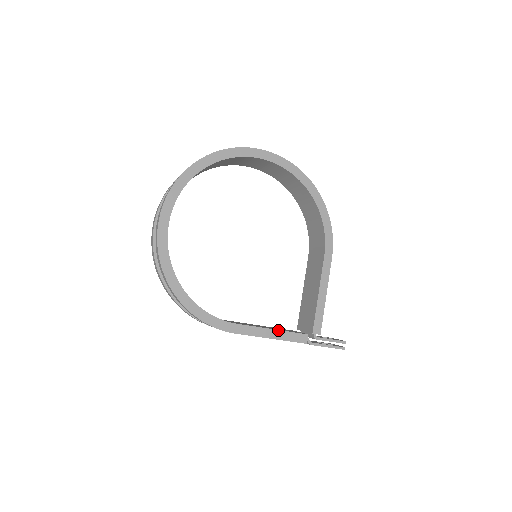
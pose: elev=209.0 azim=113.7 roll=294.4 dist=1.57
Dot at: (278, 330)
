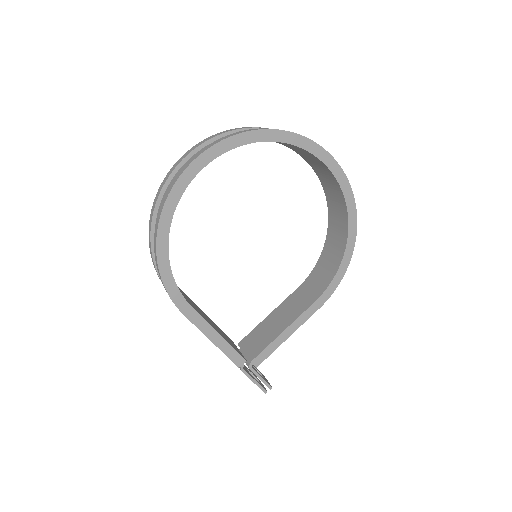
Dot at: (224, 338)
